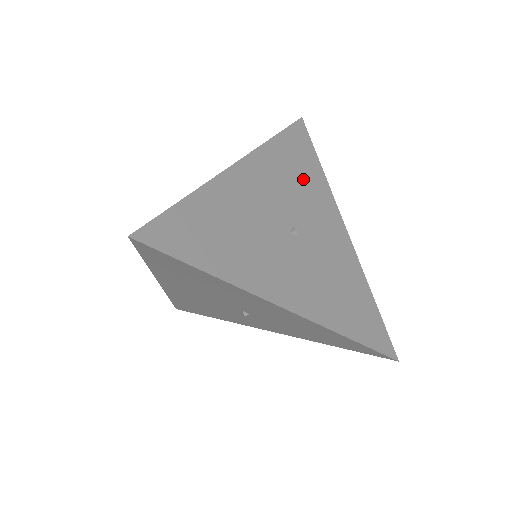
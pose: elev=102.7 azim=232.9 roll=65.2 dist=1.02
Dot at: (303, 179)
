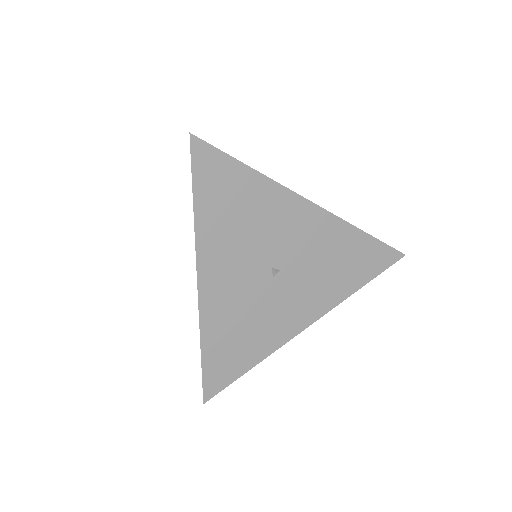
Dot at: (247, 212)
